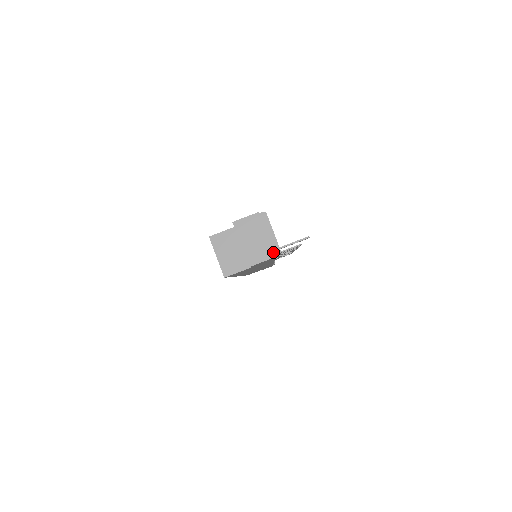
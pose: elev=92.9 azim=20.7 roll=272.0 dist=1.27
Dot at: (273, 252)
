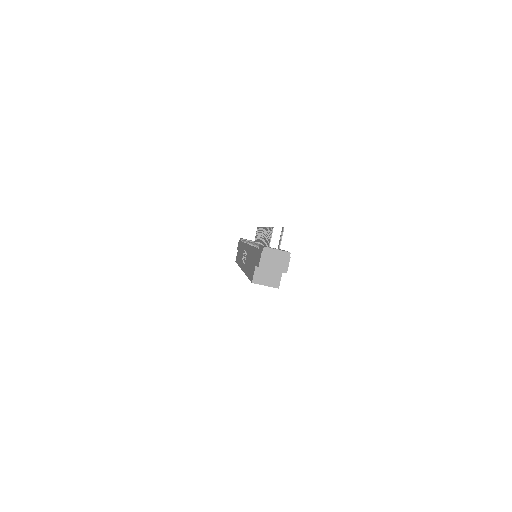
Dot at: (287, 256)
